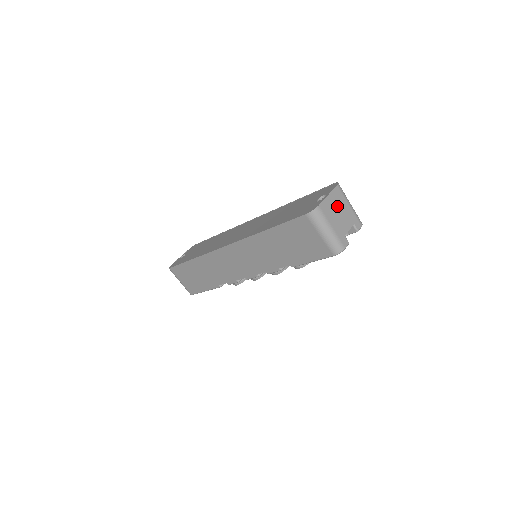
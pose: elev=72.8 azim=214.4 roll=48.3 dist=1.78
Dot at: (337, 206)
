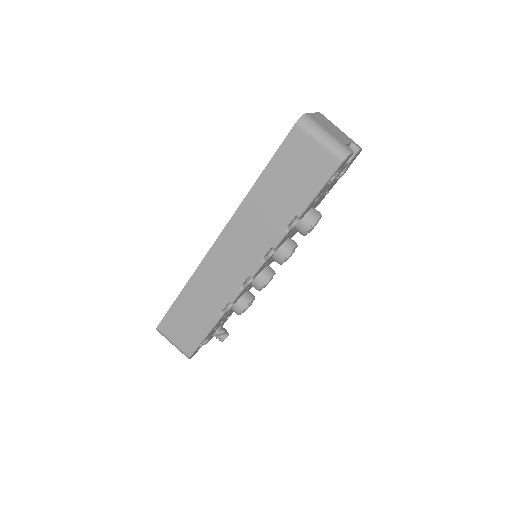
Dot at: (327, 123)
